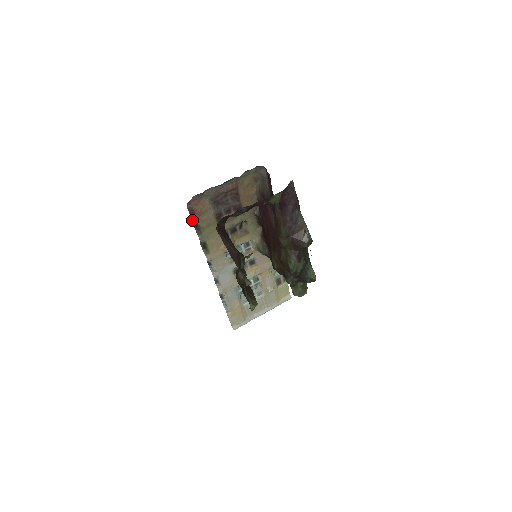
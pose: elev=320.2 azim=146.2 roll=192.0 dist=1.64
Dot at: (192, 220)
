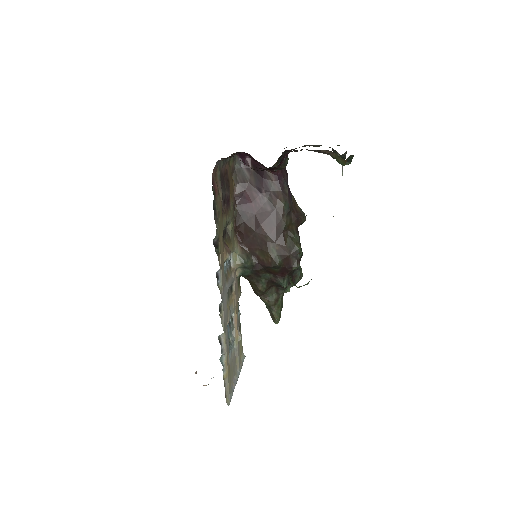
Dot at: occluded
